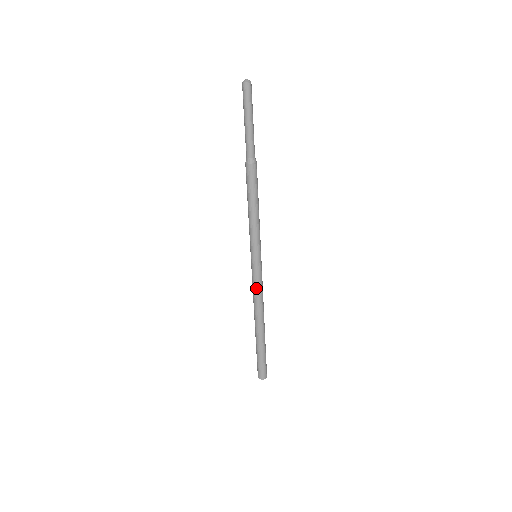
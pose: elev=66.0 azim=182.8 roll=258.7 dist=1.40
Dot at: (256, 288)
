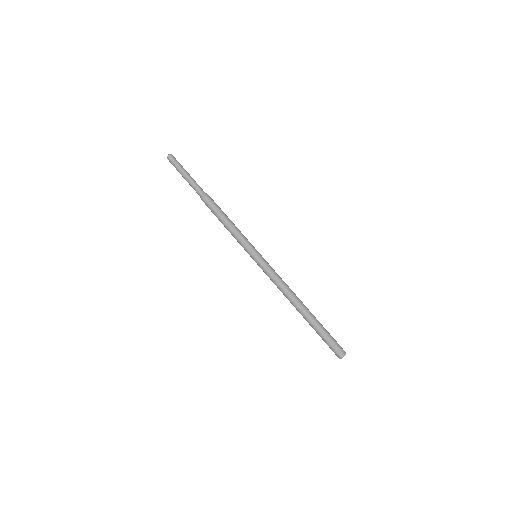
Dot at: (272, 280)
